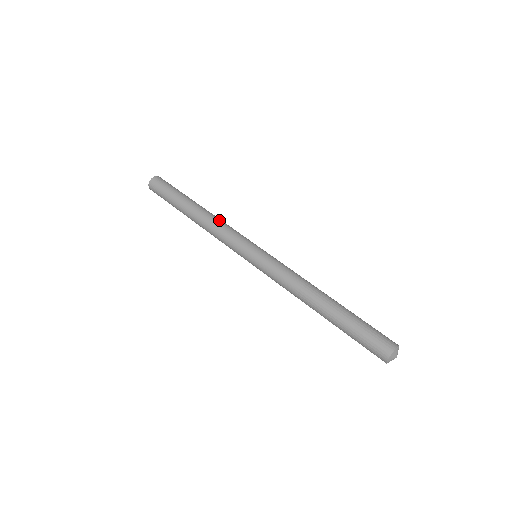
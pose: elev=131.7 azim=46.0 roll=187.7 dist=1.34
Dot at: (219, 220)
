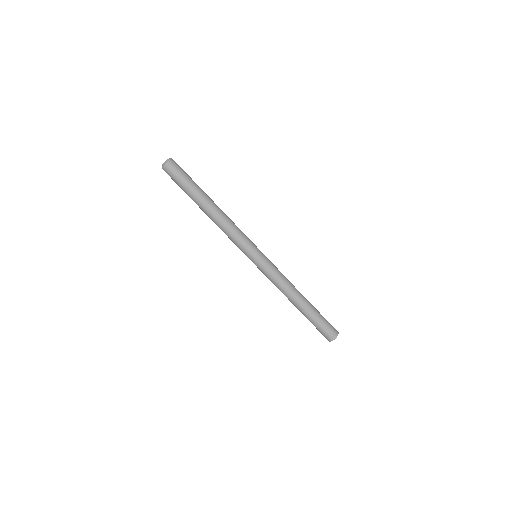
Dot at: (230, 222)
